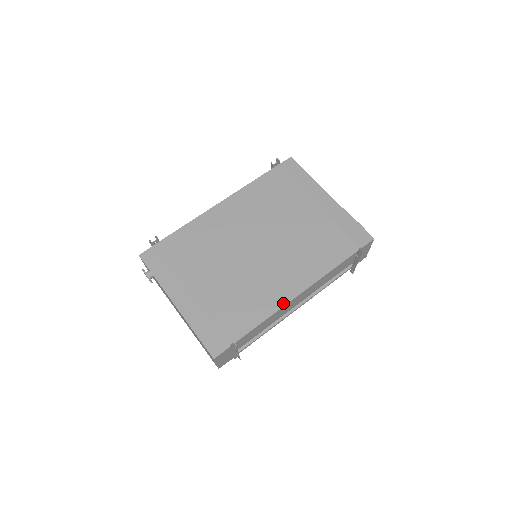
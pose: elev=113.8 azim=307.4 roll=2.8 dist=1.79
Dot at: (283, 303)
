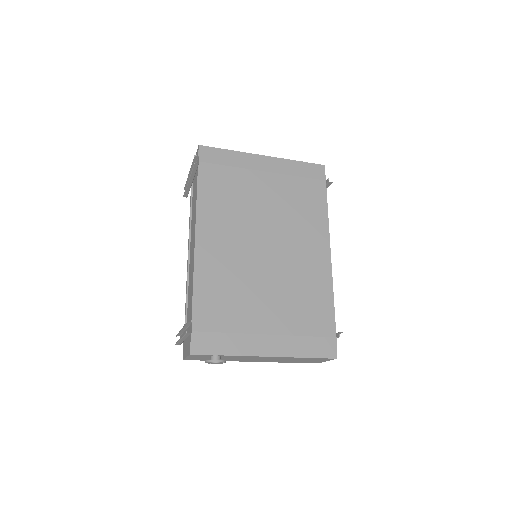
Dot at: (329, 270)
